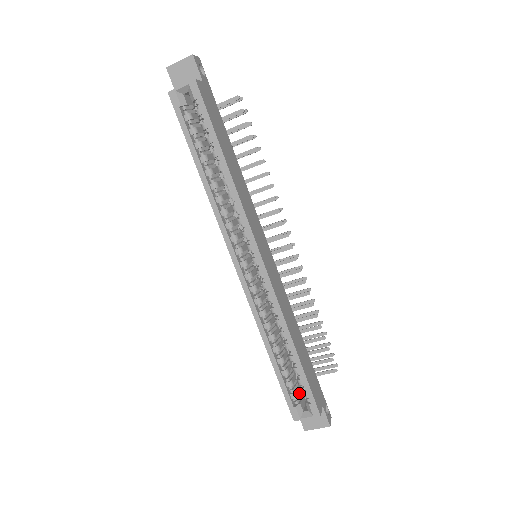
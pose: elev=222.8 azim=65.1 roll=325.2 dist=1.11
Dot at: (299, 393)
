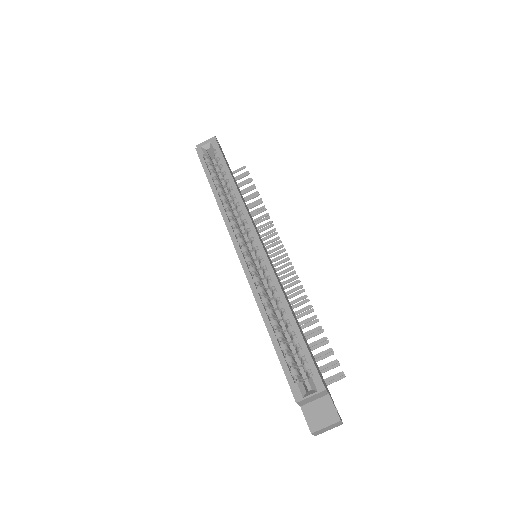
Dot at: (301, 377)
